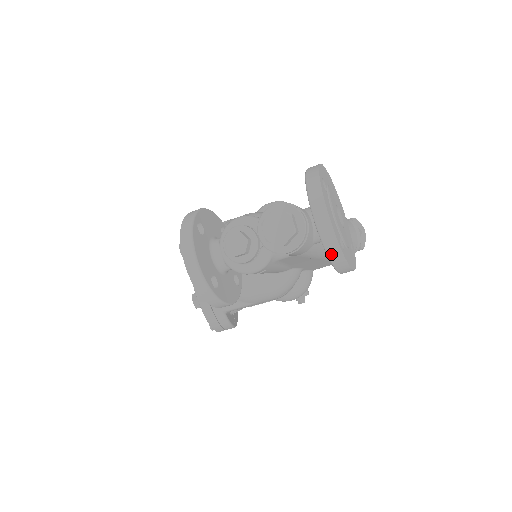
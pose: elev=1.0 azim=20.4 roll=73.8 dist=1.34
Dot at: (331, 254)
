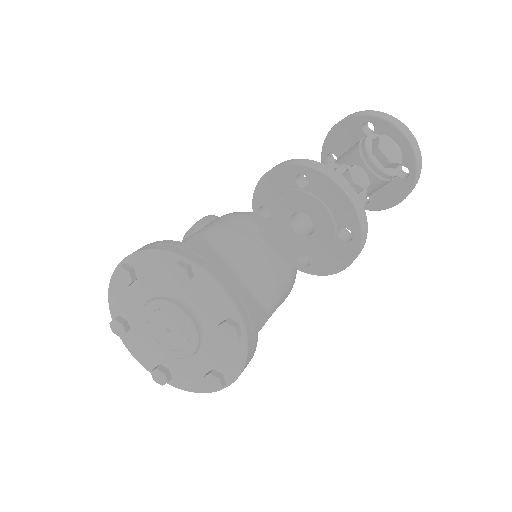
Dot at: (418, 170)
